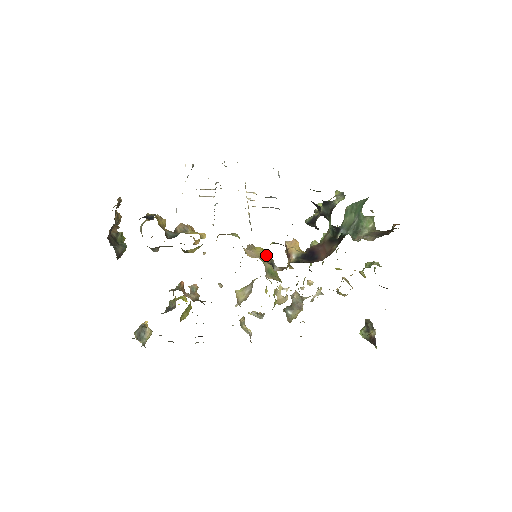
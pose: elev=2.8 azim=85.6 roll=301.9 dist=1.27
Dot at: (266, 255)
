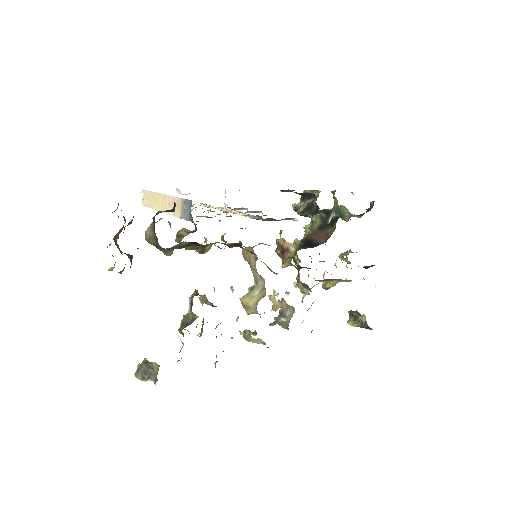
Dot at: occluded
